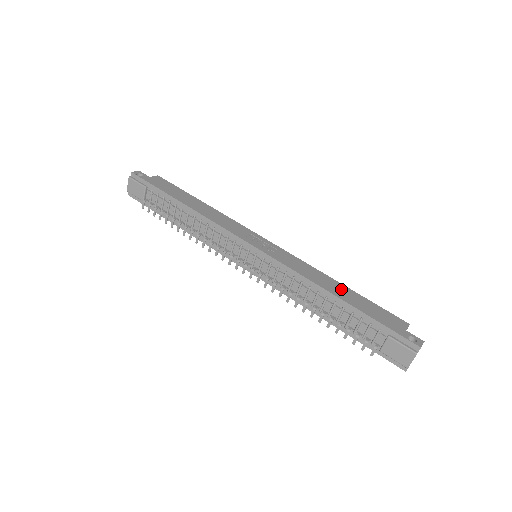
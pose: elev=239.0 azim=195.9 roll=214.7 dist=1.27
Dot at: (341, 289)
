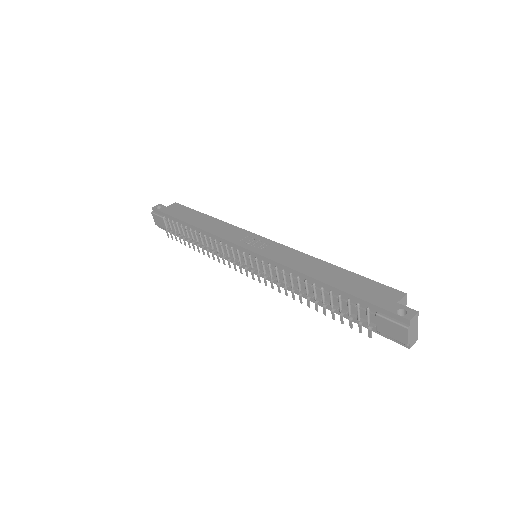
Dot at: (330, 271)
